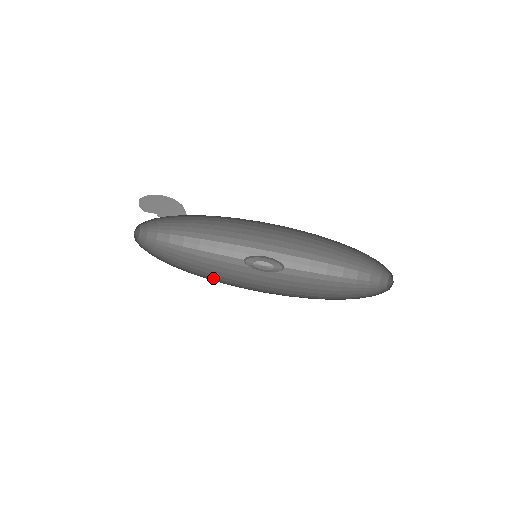
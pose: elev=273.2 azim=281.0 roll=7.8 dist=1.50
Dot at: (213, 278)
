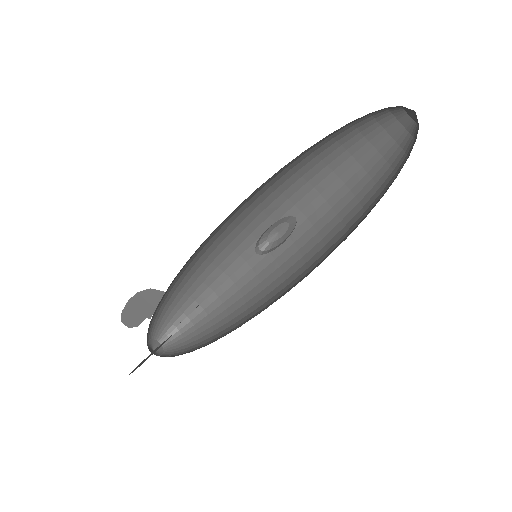
Dot at: (251, 307)
